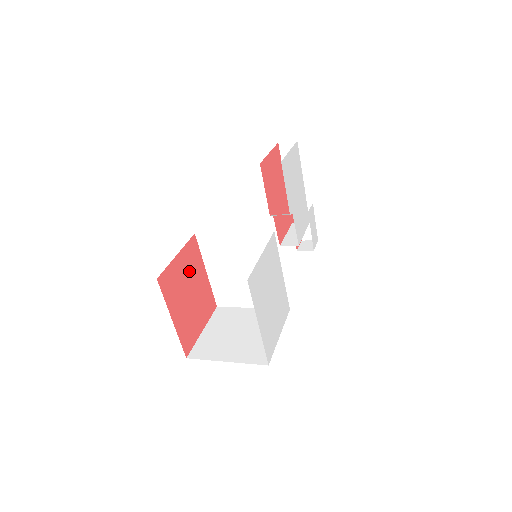
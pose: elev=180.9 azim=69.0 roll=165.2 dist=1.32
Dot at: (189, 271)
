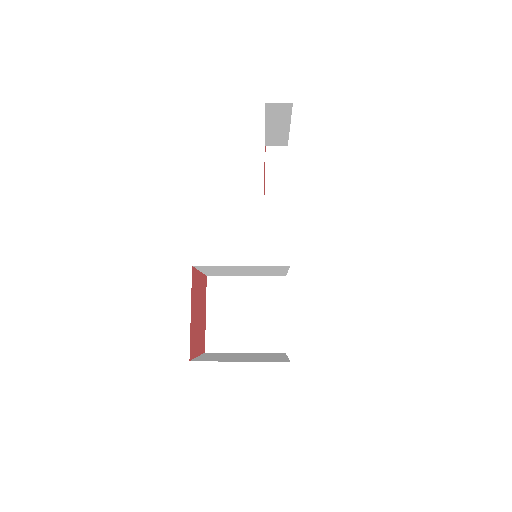
Dot at: (195, 301)
